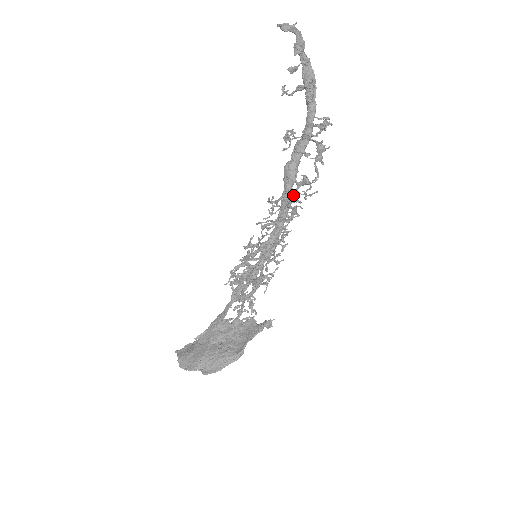
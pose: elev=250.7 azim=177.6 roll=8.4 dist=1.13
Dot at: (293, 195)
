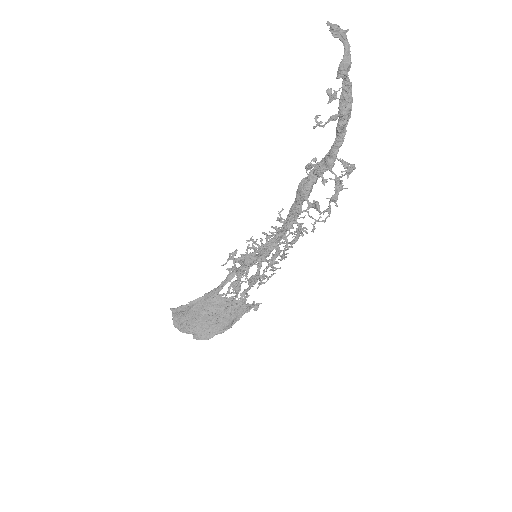
Dot at: occluded
